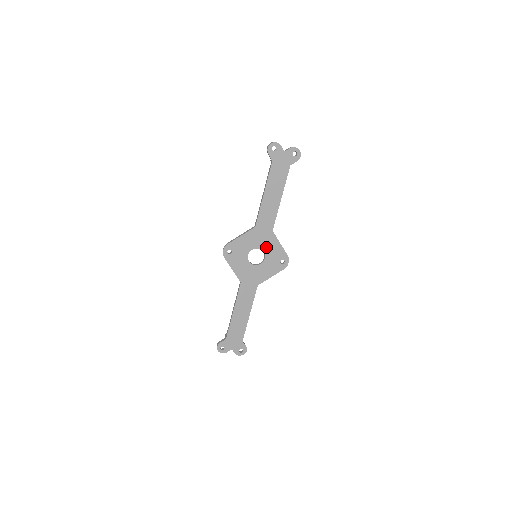
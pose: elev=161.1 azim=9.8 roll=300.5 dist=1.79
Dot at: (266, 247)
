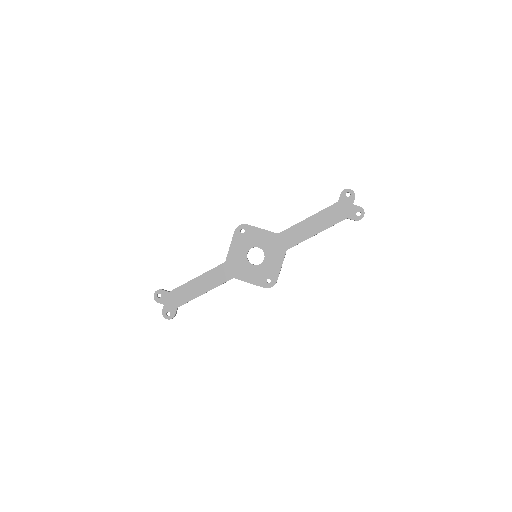
Dot at: (270, 257)
